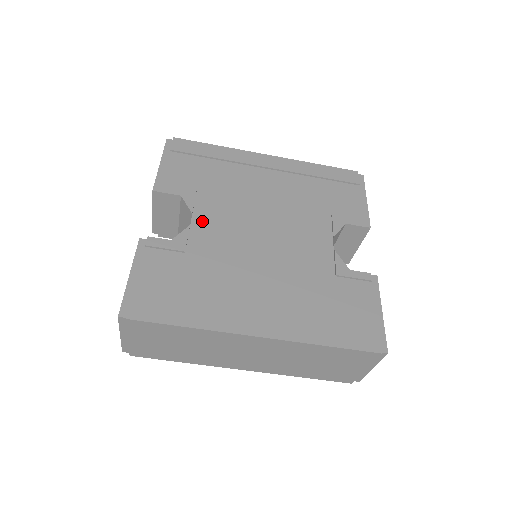
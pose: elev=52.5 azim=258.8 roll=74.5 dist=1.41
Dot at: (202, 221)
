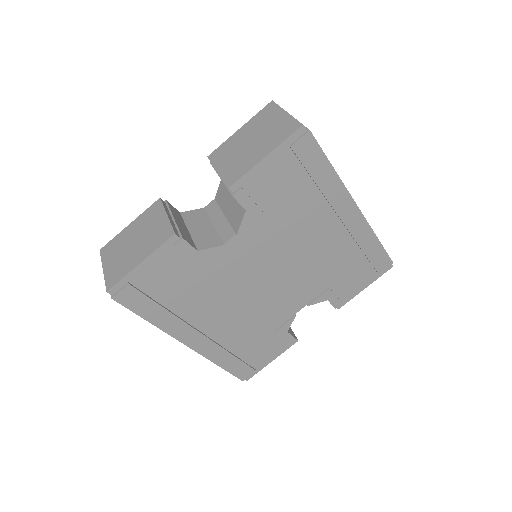
Dot at: (238, 244)
